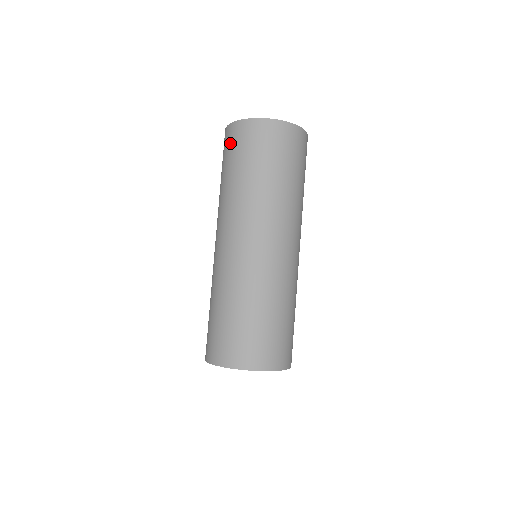
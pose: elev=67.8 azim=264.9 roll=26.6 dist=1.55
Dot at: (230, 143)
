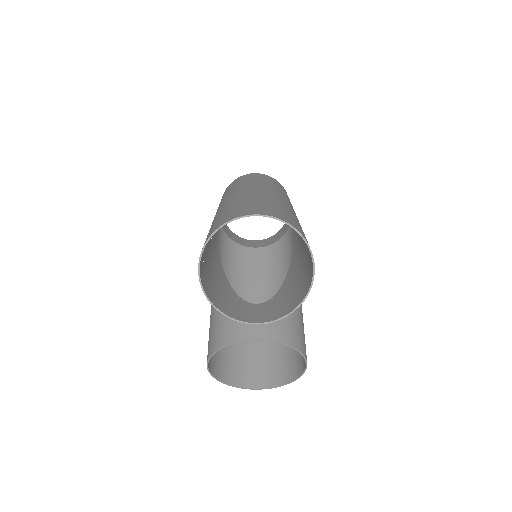
Dot at: (225, 191)
